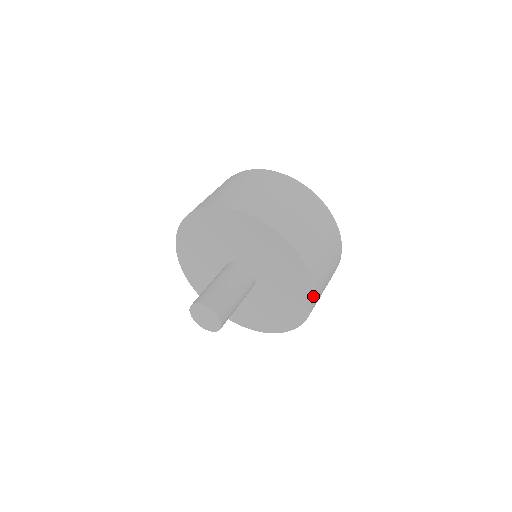
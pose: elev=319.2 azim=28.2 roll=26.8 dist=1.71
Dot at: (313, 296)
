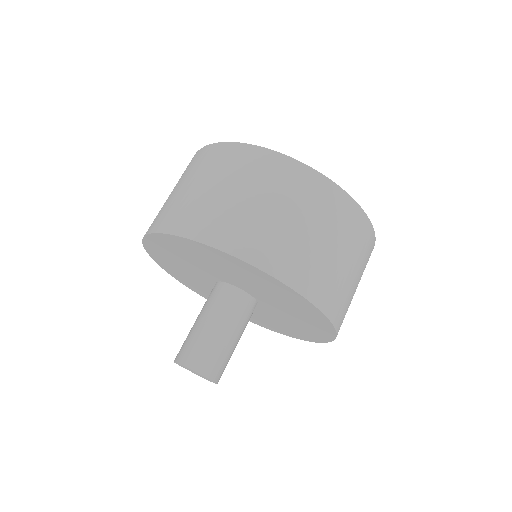
Dot at: (312, 305)
